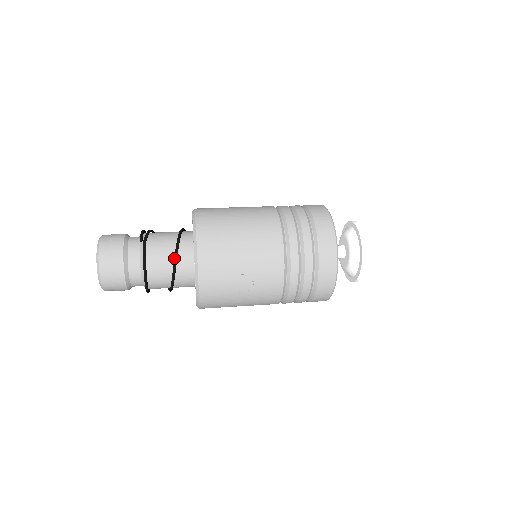
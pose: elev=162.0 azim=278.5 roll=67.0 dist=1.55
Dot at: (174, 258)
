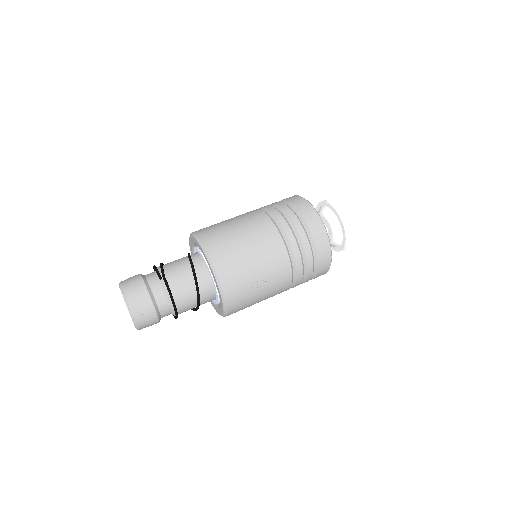
Dot at: (195, 285)
